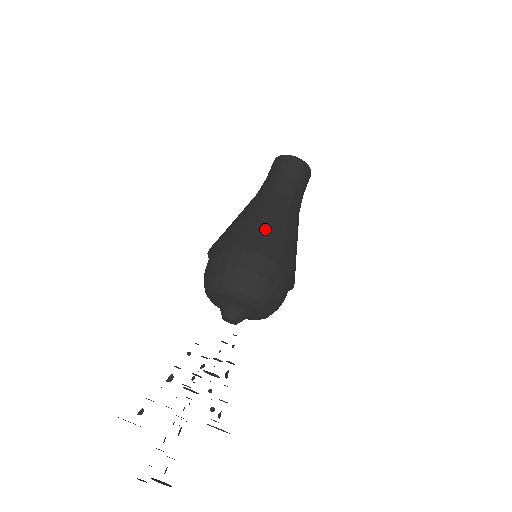
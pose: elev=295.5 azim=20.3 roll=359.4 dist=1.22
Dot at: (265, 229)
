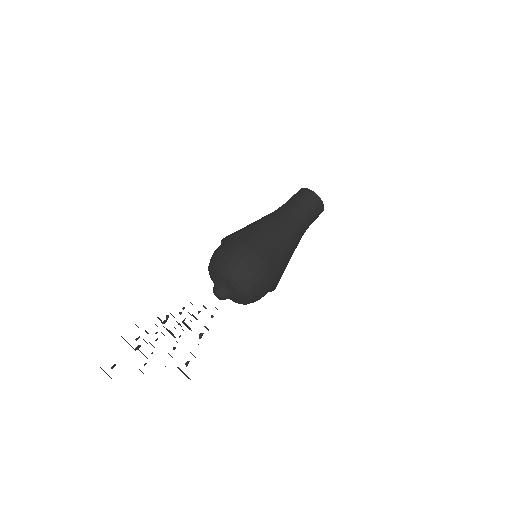
Dot at: (282, 254)
